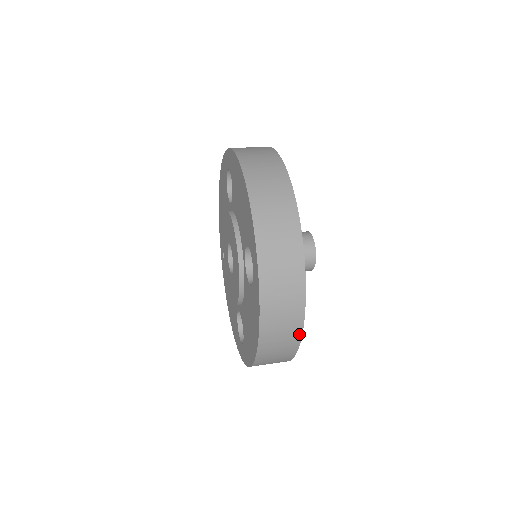
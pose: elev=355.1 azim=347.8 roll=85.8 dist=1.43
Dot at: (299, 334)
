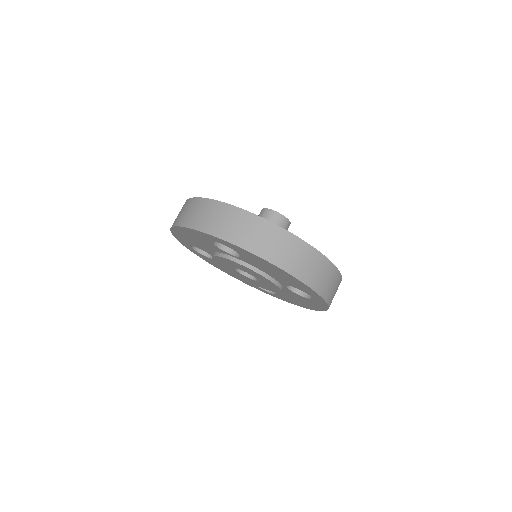
Dot at: (284, 232)
